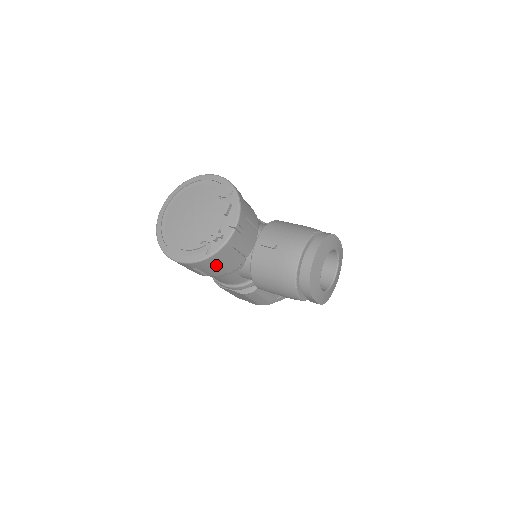
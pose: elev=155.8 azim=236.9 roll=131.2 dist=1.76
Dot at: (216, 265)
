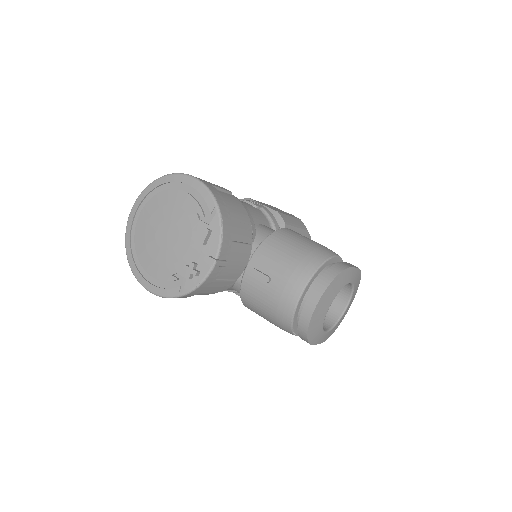
Dot at: occluded
